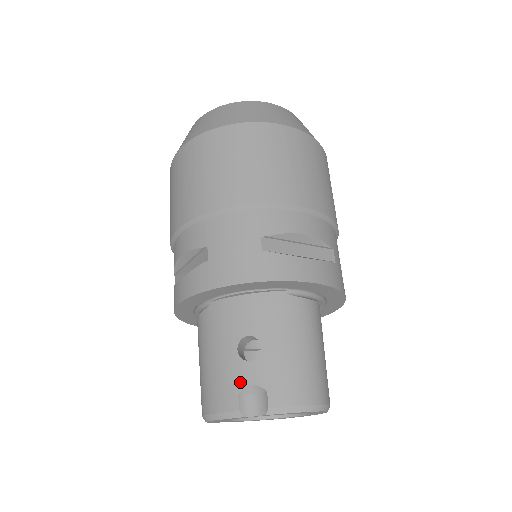
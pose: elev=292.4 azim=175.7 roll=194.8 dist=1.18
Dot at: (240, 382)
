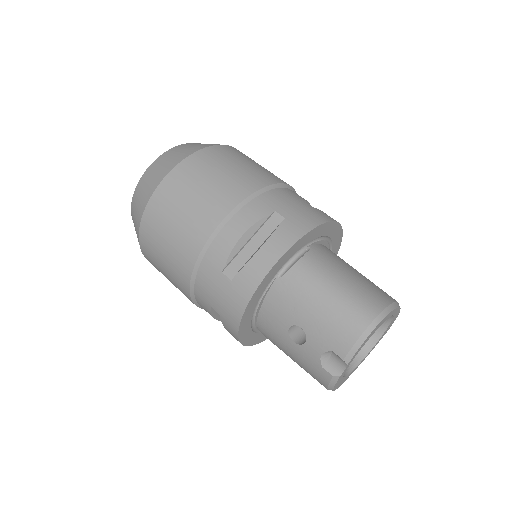
Dot at: (315, 359)
